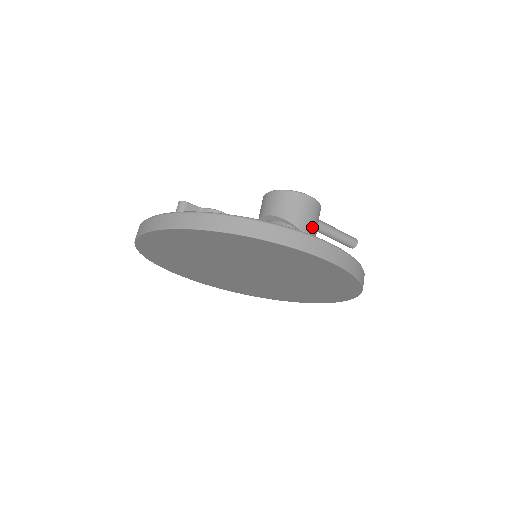
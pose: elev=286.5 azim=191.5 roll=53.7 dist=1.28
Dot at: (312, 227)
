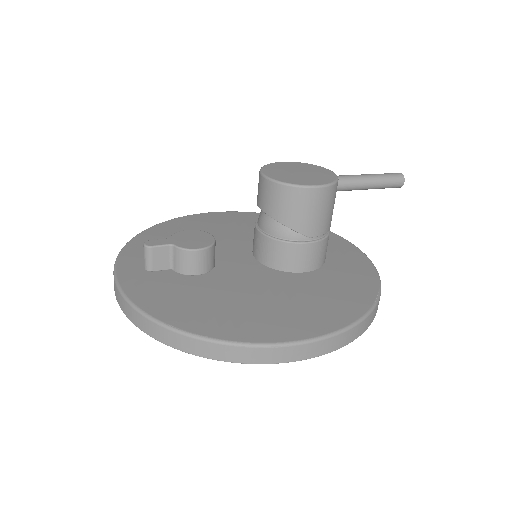
Dot at: (321, 222)
